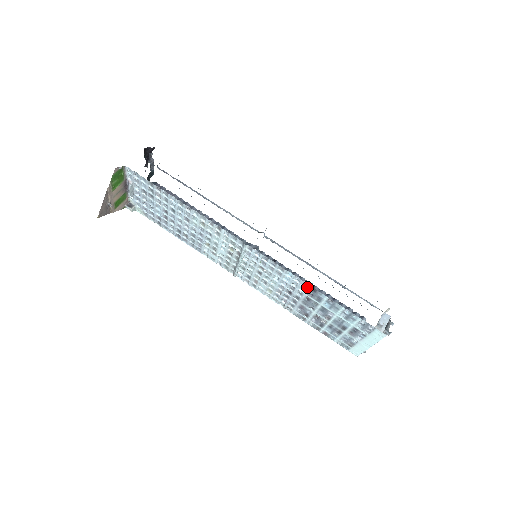
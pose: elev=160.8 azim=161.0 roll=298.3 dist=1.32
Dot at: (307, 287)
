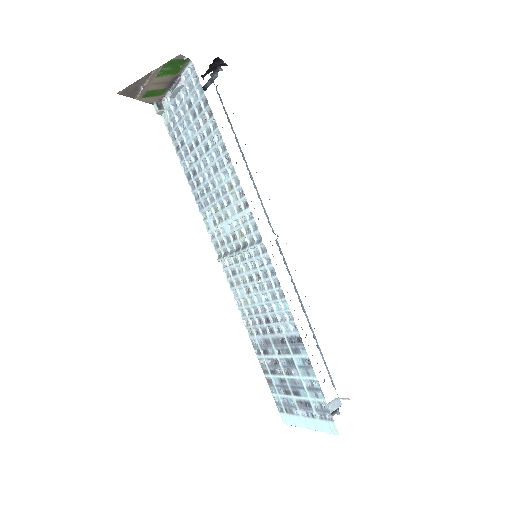
Dot at: (294, 331)
